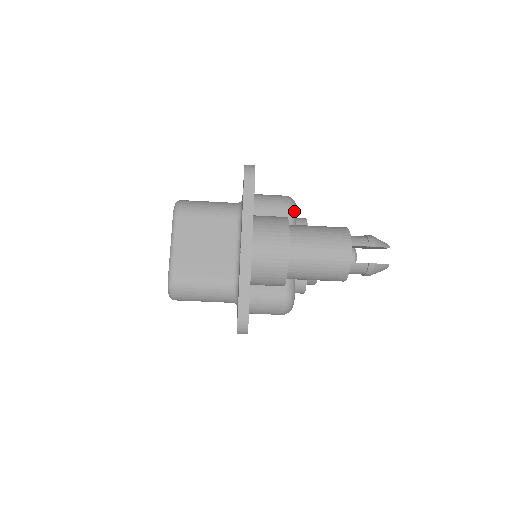
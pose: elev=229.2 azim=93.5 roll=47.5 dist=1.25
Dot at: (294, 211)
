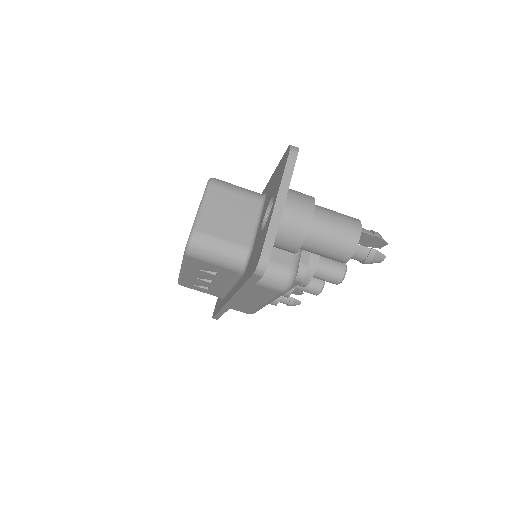
Dot at: occluded
